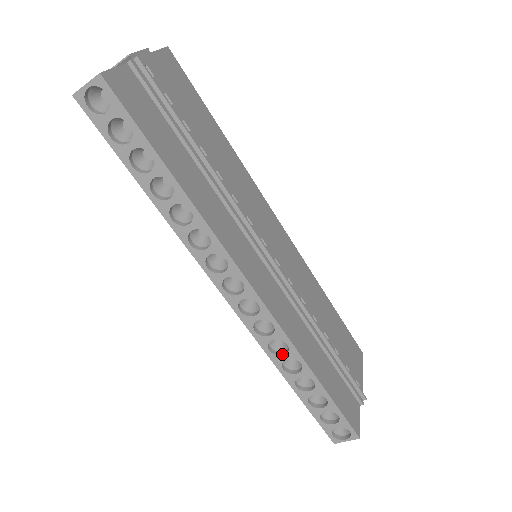
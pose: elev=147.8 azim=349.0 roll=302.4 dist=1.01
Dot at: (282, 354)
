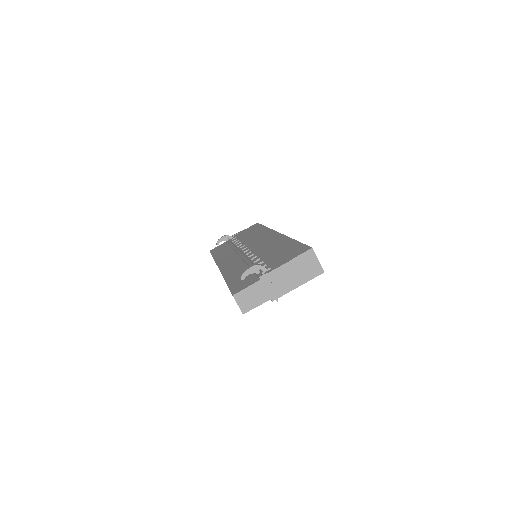
Dot at: occluded
